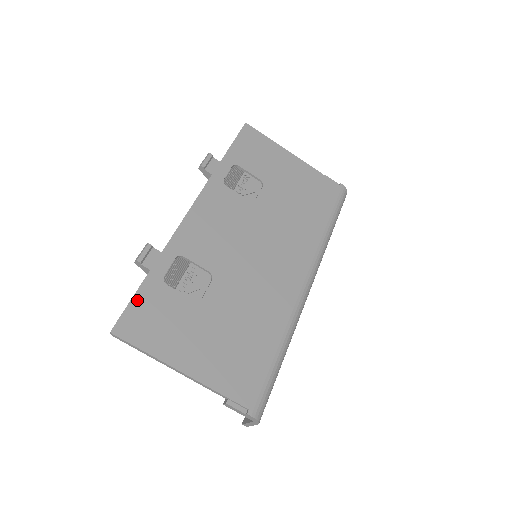
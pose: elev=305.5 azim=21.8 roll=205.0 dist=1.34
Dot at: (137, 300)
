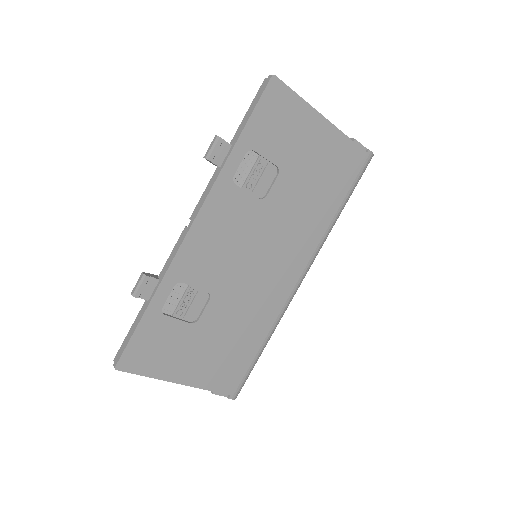
Dot at: (137, 336)
